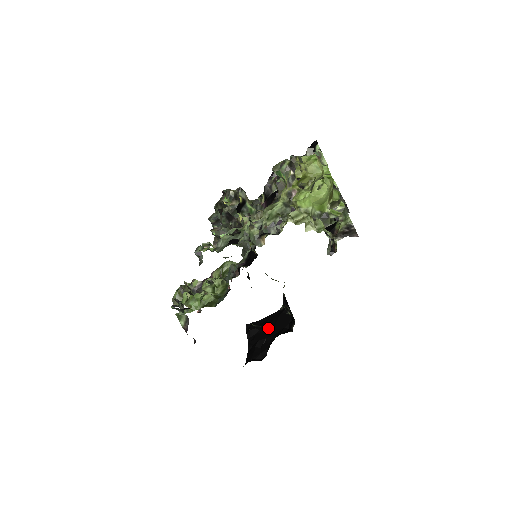
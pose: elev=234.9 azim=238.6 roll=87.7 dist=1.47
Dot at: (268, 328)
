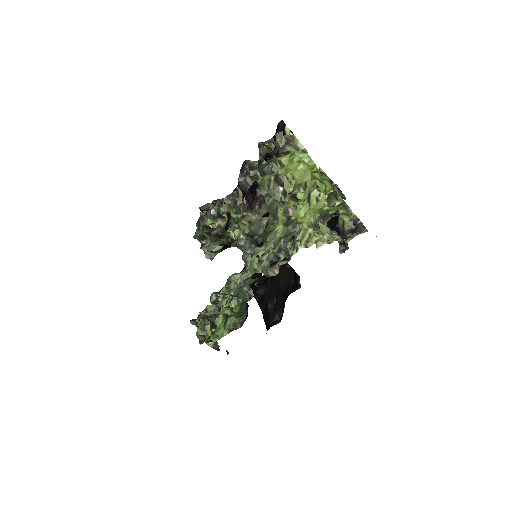
Dot at: (273, 286)
